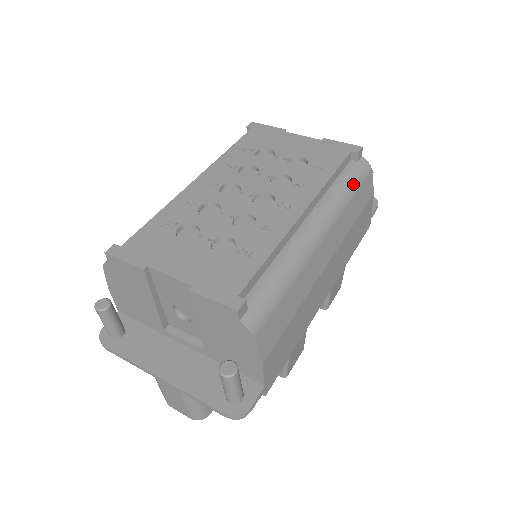
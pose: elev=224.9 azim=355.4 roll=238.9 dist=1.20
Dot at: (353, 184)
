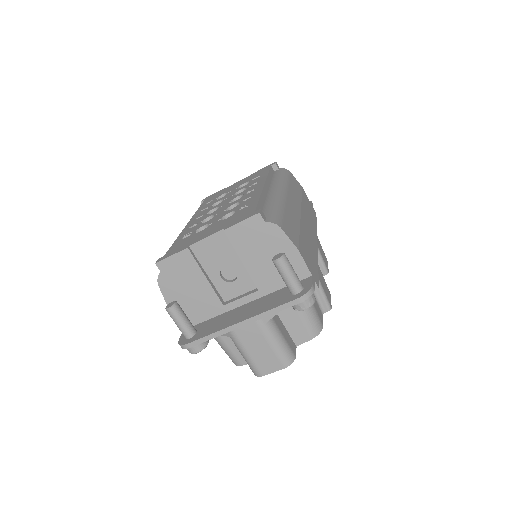
Dot at: (284, 176)
